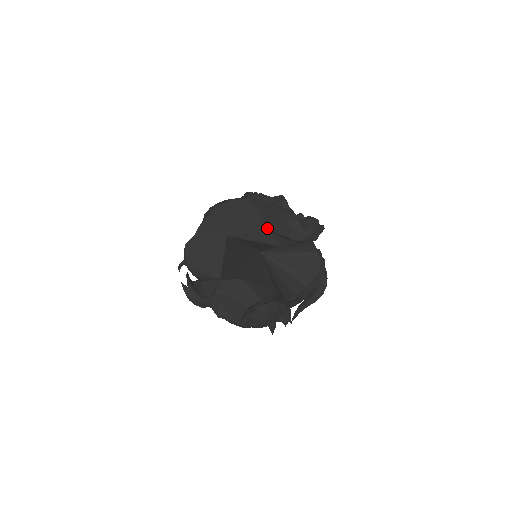
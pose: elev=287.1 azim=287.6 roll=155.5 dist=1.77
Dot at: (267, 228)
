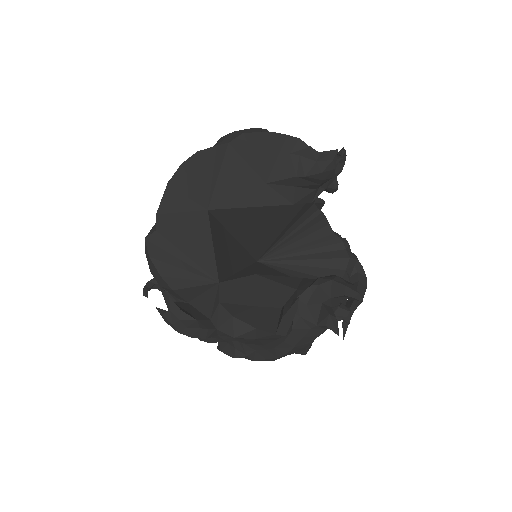
Dot at: (264, 179)
